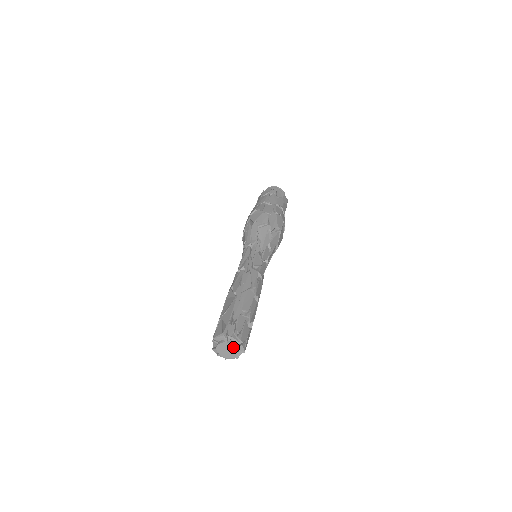
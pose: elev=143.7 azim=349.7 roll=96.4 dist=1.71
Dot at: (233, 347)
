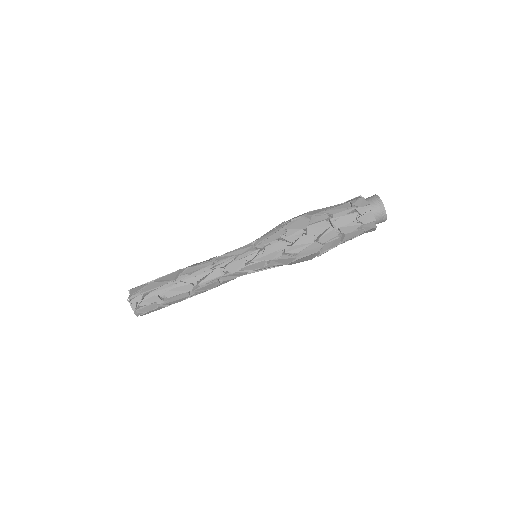
Dot at: occluded
